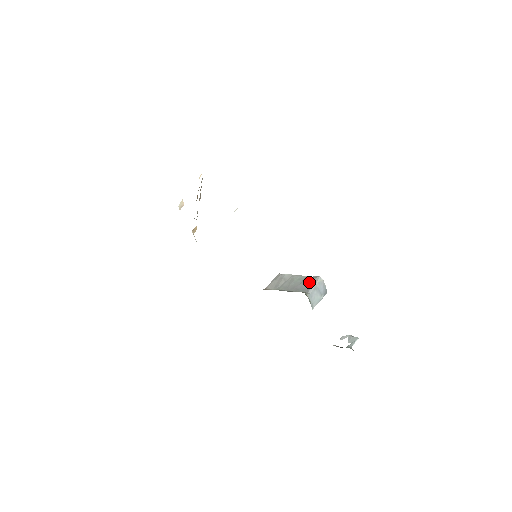
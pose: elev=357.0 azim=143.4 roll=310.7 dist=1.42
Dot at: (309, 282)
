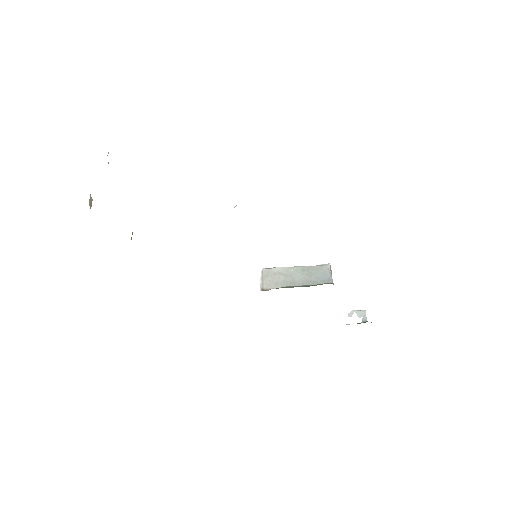
Dot at: (323, 272)
